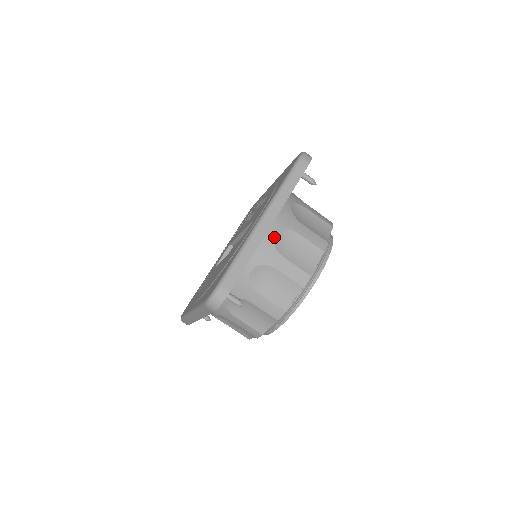
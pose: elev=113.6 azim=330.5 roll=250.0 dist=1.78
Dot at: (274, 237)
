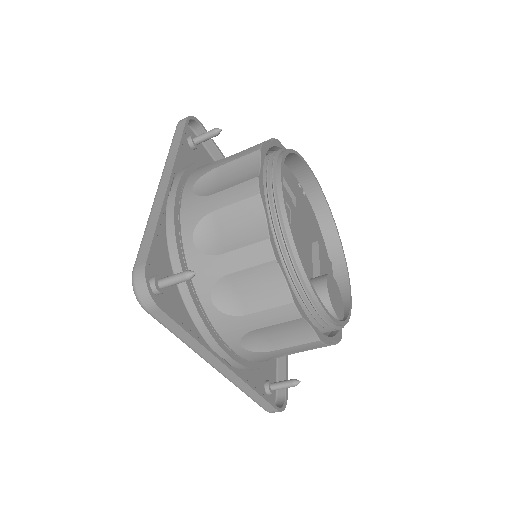
Dot at: (192, 191)
